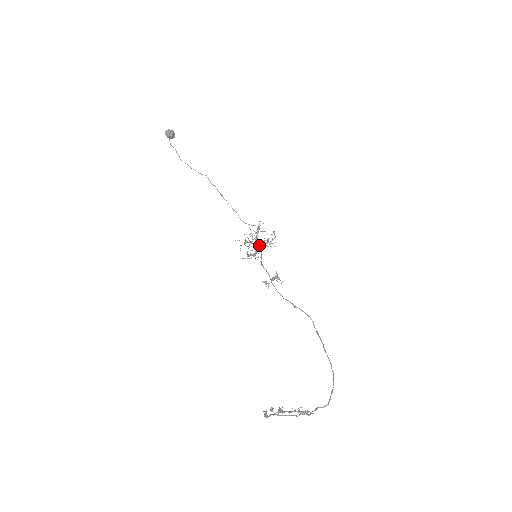
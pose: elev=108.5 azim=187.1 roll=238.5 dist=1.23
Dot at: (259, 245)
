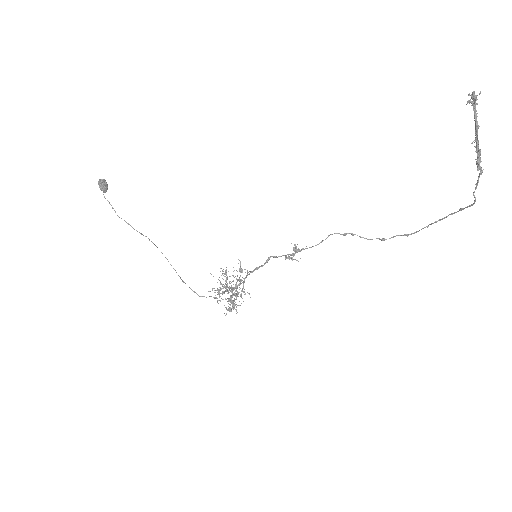
Dot at: (235, 288)
